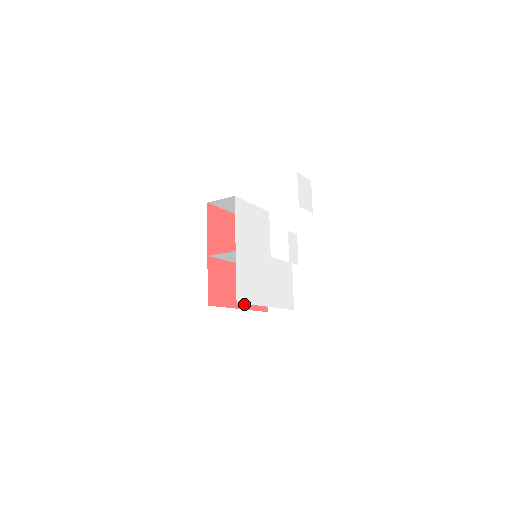
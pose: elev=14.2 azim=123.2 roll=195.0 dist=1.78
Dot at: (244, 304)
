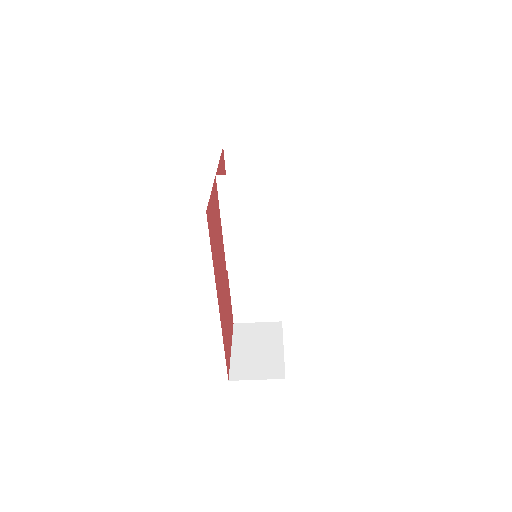
Dot at: (220, 309)
